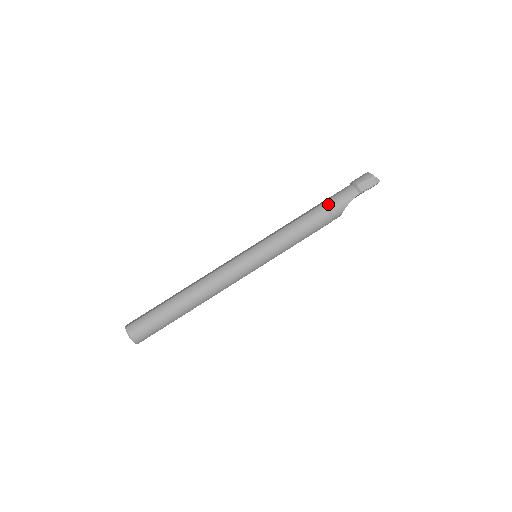
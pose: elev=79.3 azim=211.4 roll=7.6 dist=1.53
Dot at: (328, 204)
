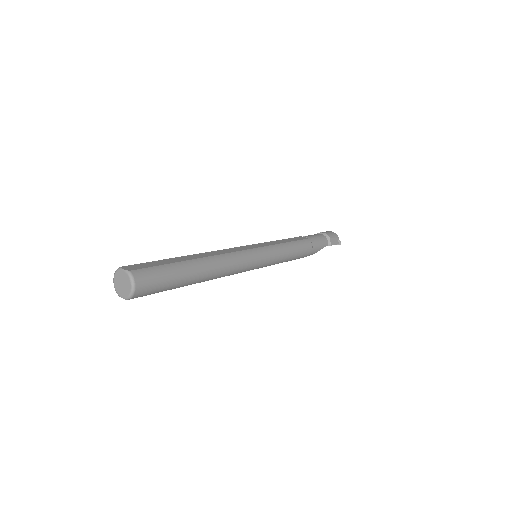
Dot at: (313, 241)
